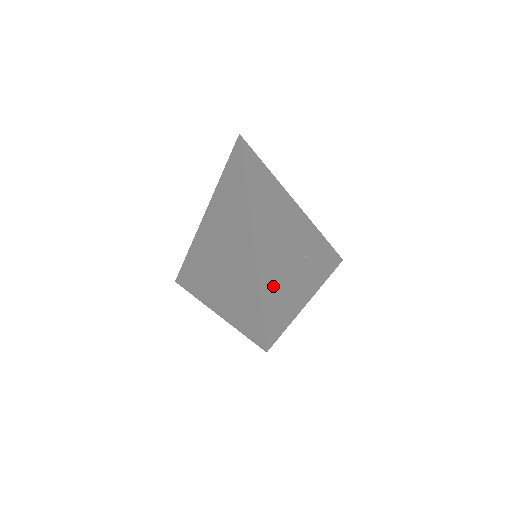
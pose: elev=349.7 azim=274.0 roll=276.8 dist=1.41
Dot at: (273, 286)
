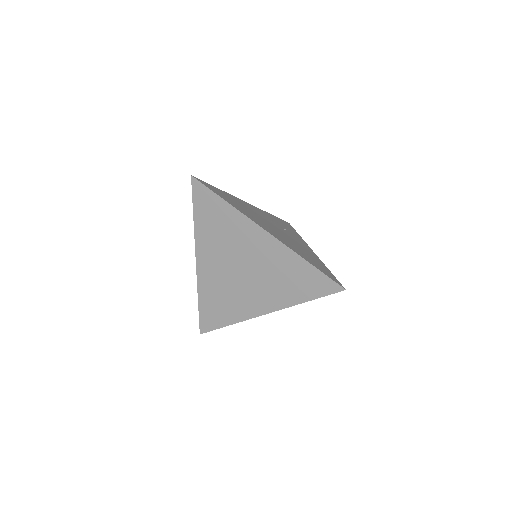
Dot at: (303, 254)
